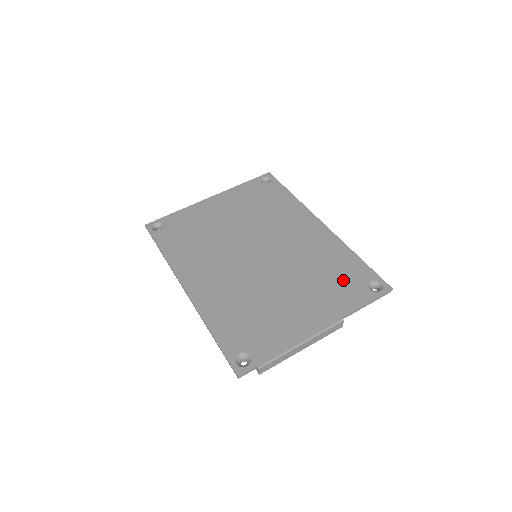
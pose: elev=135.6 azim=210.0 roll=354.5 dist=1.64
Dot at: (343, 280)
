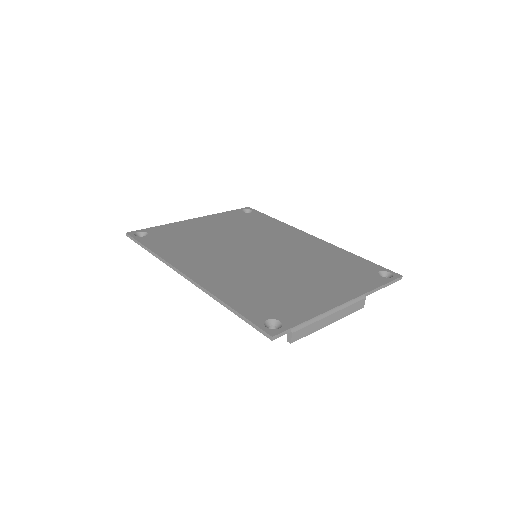
Dot at: (352, 270)
